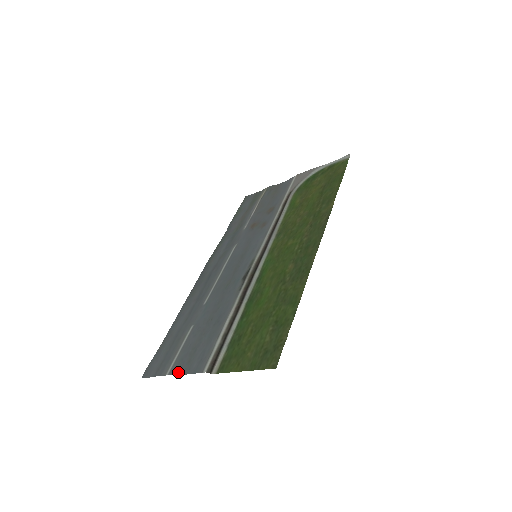
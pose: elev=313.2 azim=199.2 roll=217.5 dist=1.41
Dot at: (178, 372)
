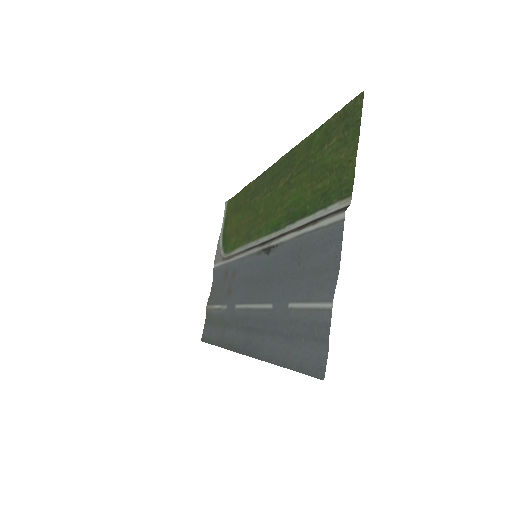
Dot at: (334, 280)
